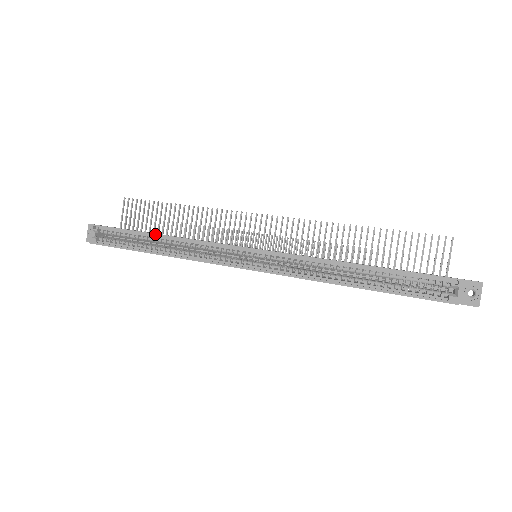
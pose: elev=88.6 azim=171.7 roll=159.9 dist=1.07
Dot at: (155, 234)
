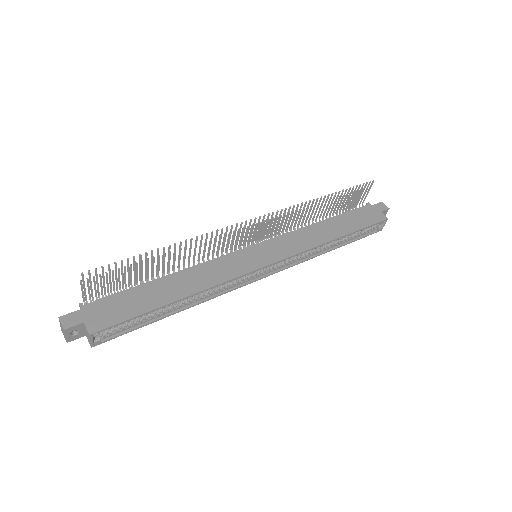
Dot at: (177, 301)
